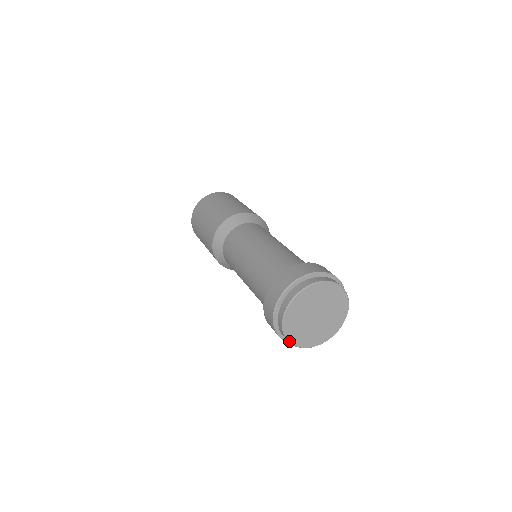
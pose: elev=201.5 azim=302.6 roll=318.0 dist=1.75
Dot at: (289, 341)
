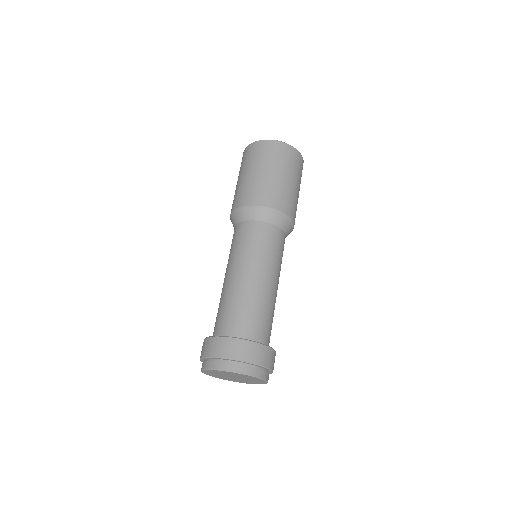
Dot at: (202, 371)
